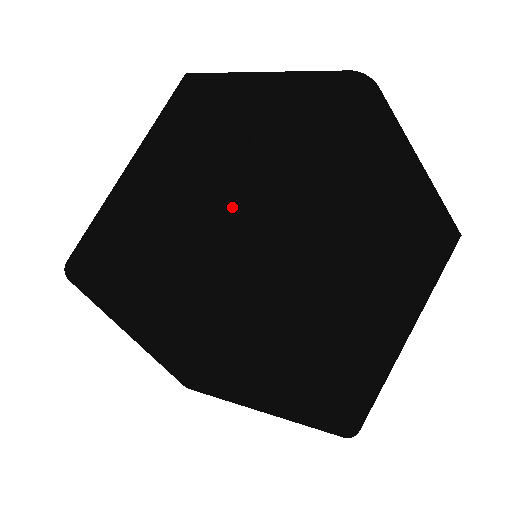
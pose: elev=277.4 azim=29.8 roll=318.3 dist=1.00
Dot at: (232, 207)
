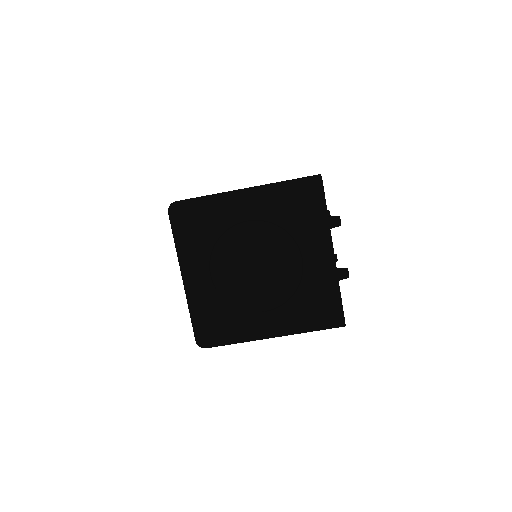
Dot at: (265, 310)
